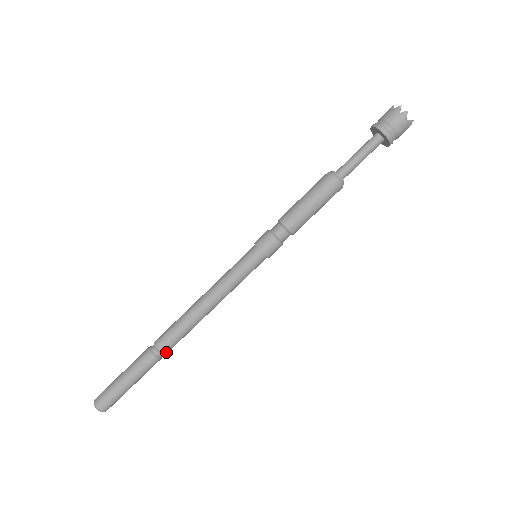
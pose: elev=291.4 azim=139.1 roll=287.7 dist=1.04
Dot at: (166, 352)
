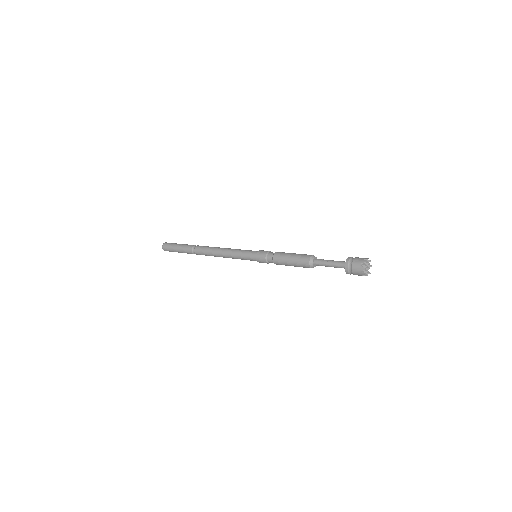
Dot at: occluded
